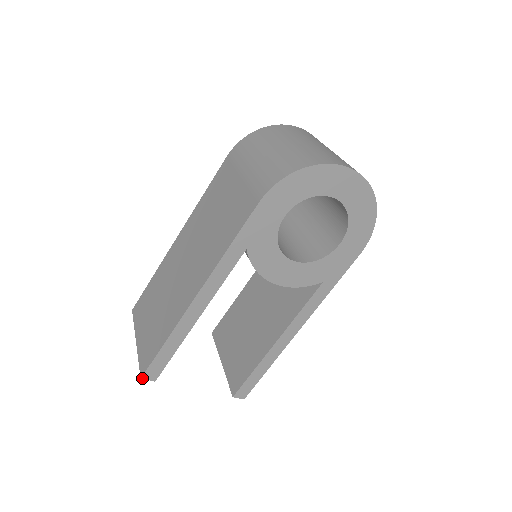
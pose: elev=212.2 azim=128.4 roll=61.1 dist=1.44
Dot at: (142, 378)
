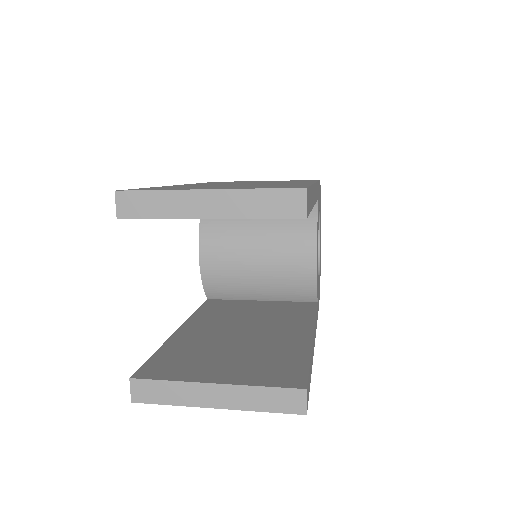
Dot at: (306, 190)
